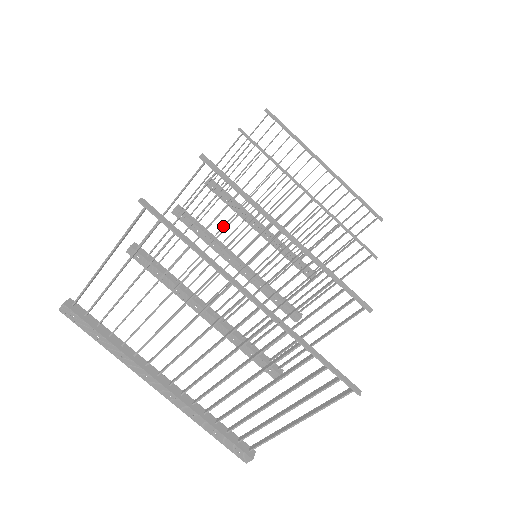
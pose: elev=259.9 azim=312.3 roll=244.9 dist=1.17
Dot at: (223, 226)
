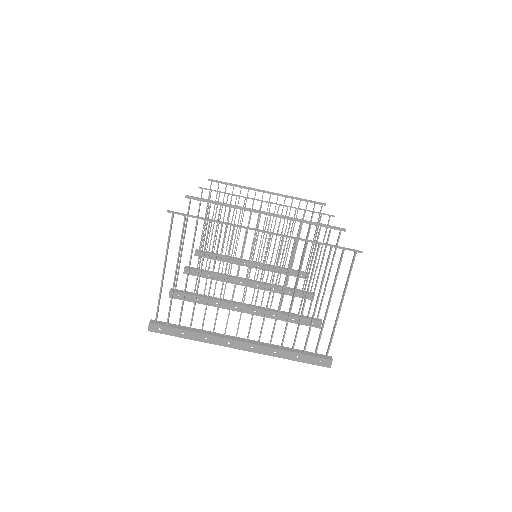
Dot at: occluded
